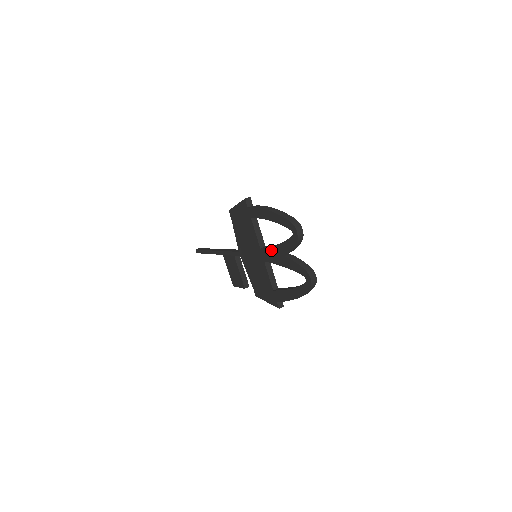
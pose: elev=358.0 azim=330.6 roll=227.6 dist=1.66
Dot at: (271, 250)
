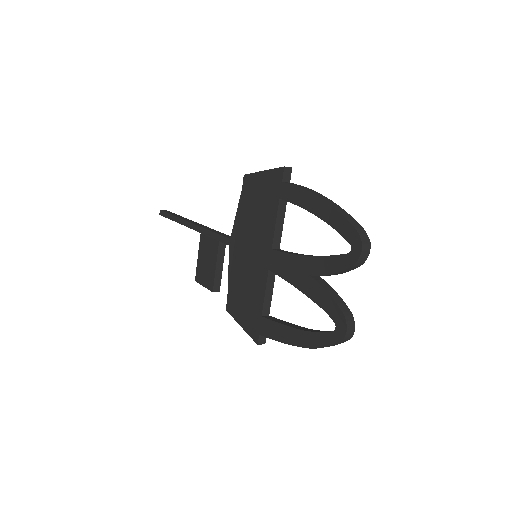
Dot at: (291, 259)
